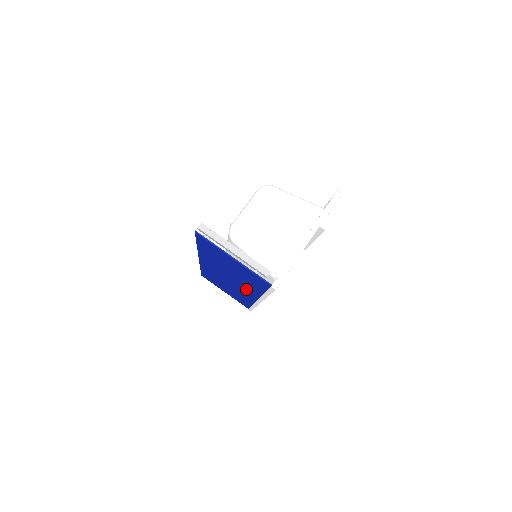
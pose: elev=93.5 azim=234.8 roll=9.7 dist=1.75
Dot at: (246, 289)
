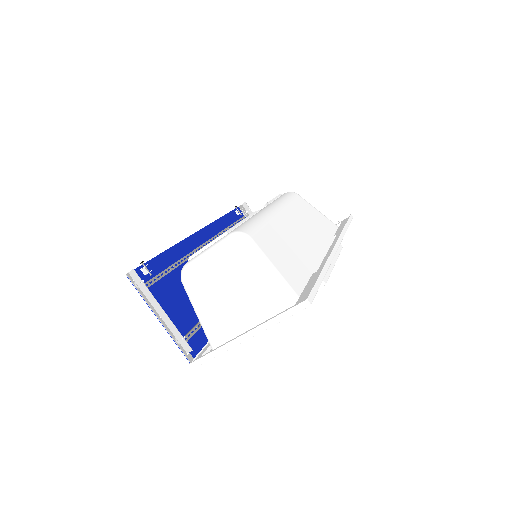
Dot at: occluded
